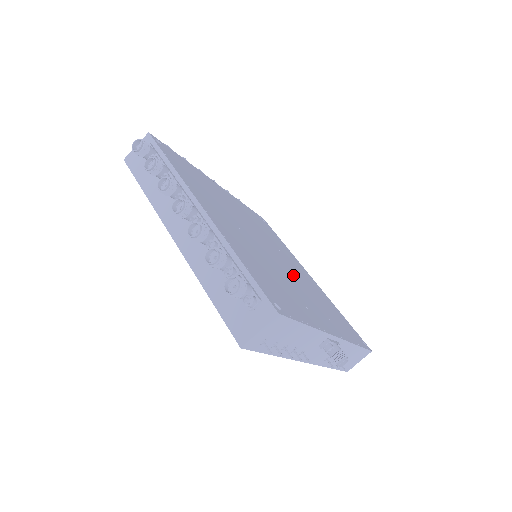
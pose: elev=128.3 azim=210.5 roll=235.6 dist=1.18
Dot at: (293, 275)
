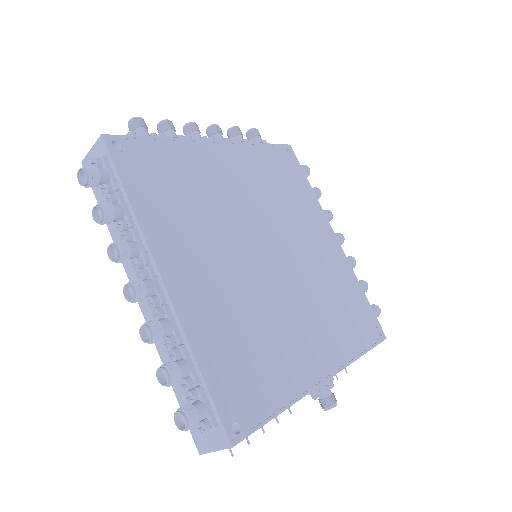
Dot at: (298, 280)
